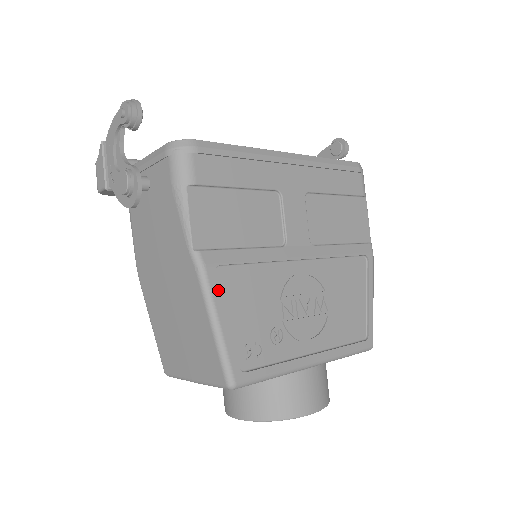
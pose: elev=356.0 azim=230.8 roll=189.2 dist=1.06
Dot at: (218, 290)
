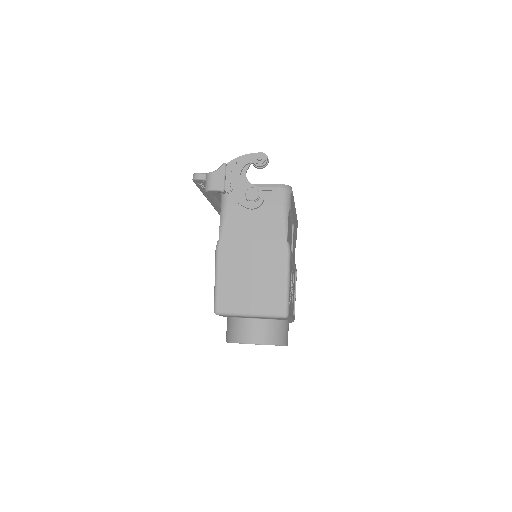
Dot at: (290, 265)
